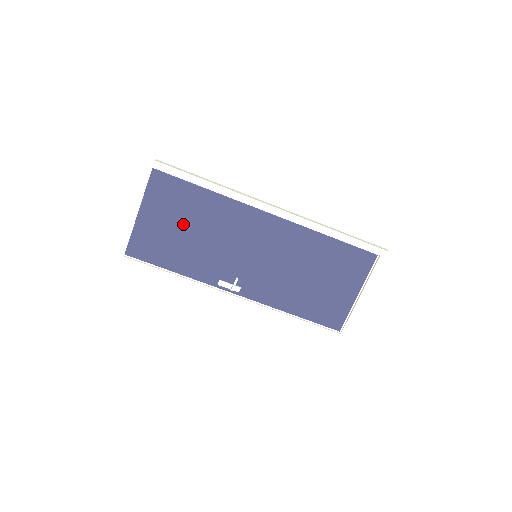
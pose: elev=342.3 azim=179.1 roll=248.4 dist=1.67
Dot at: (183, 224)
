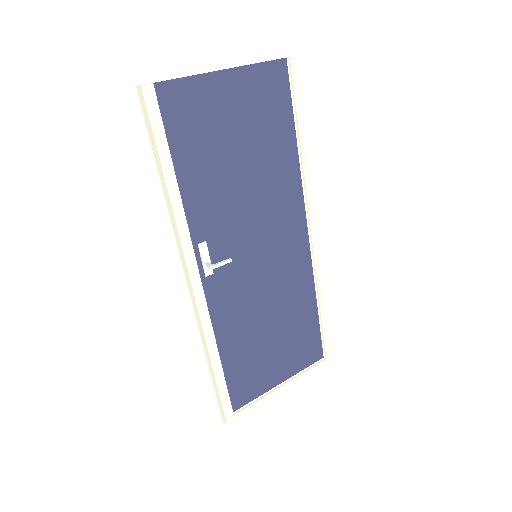
Dot at: (245, 142)
